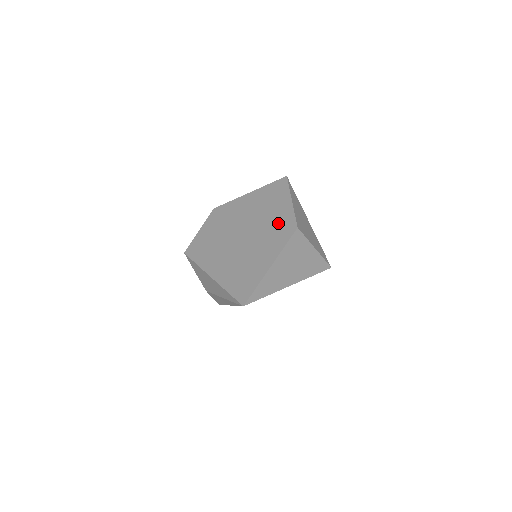
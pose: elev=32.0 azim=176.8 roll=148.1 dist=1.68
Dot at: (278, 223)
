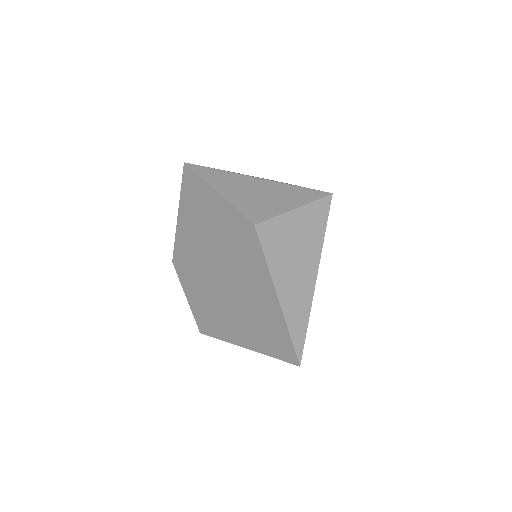
Dot at: (233, 235)
